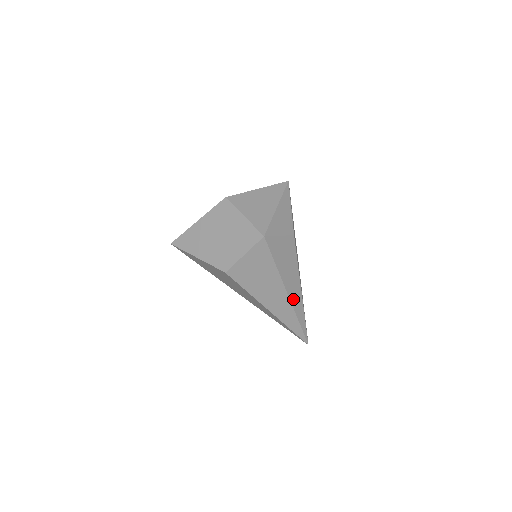
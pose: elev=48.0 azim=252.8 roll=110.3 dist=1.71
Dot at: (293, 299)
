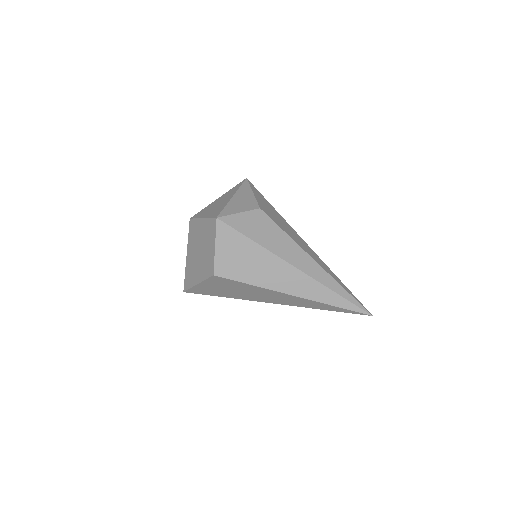
Dot at: (305, 269)
